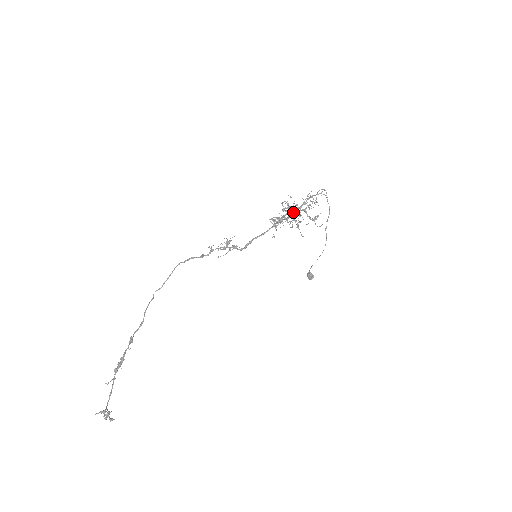
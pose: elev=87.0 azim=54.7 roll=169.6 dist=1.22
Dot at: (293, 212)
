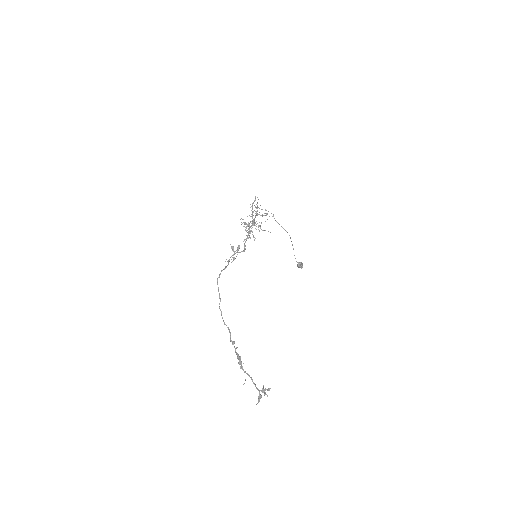
Dot at: occluded
